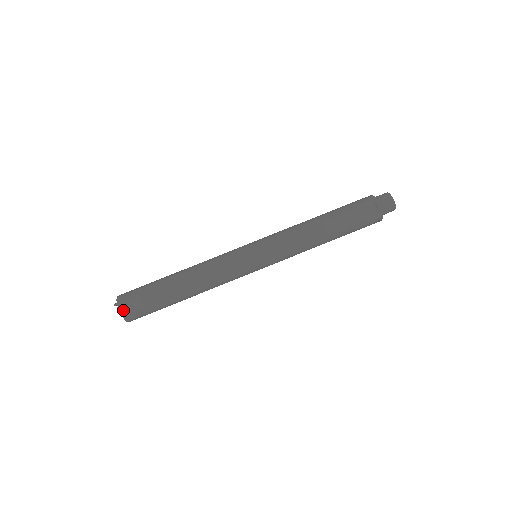
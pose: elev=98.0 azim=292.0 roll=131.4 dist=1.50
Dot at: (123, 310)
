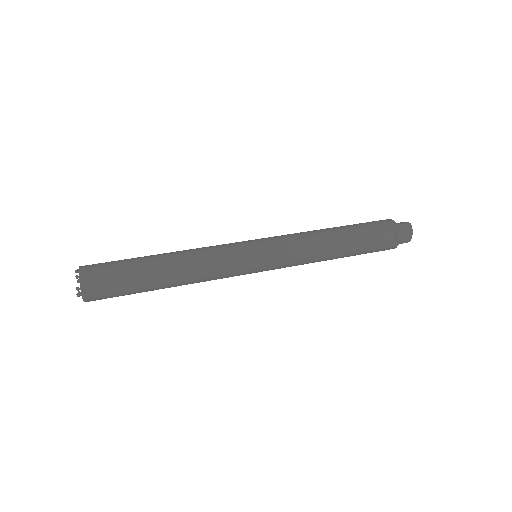
Dot at: (83, 266)
